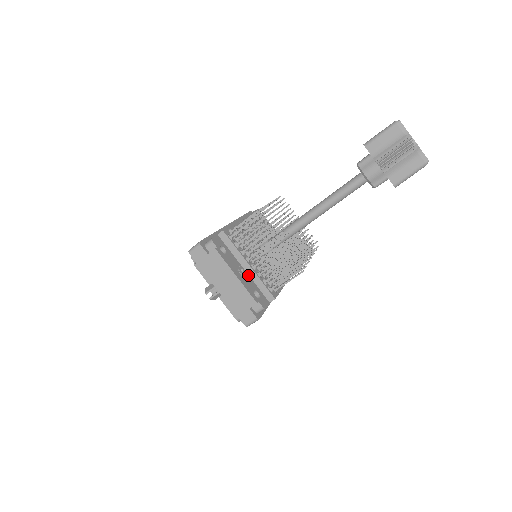
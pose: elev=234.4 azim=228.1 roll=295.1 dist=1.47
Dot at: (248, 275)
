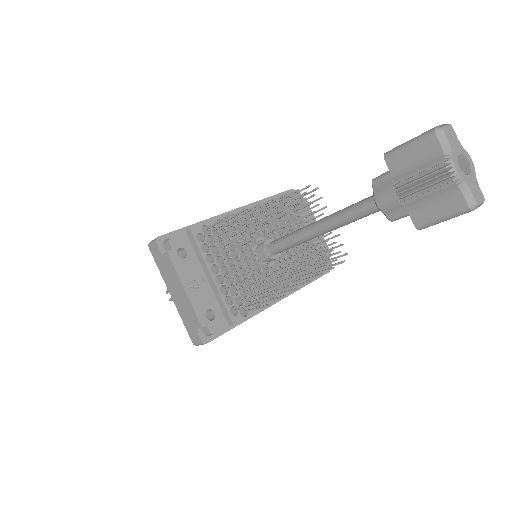
Dot at: (210, 287)
